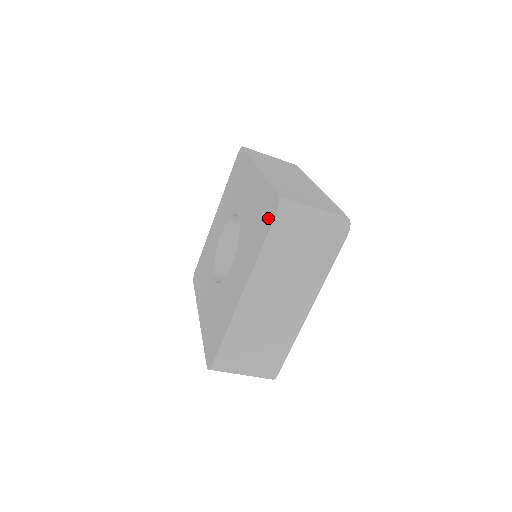
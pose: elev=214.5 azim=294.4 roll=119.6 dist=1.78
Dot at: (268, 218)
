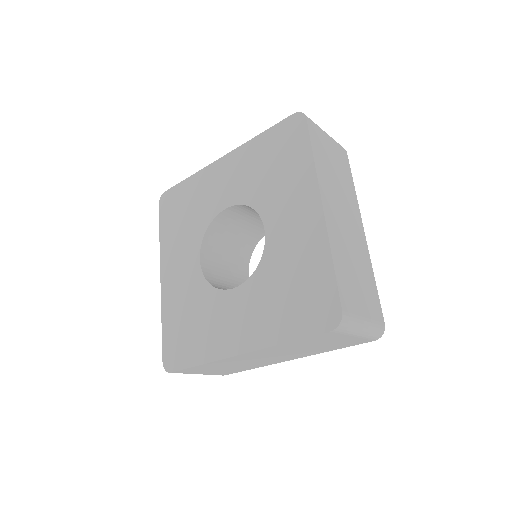
Dot at: (315, 318)
